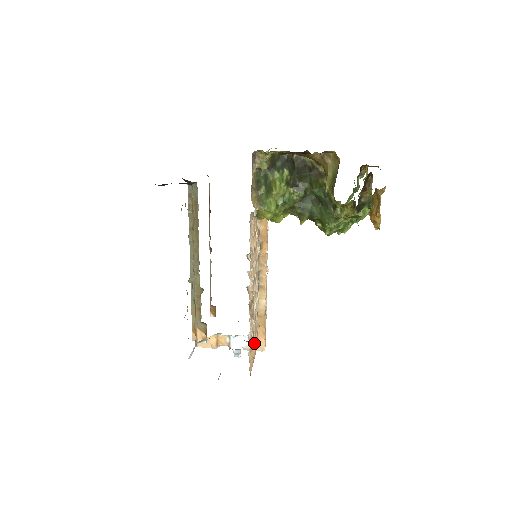
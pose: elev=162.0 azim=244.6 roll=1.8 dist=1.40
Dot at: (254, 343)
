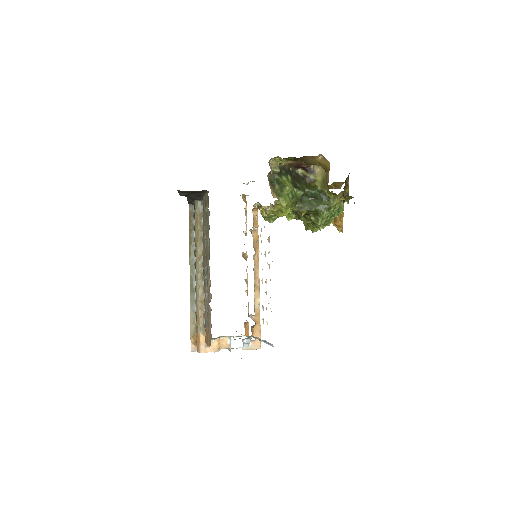
Dot at: occluded
